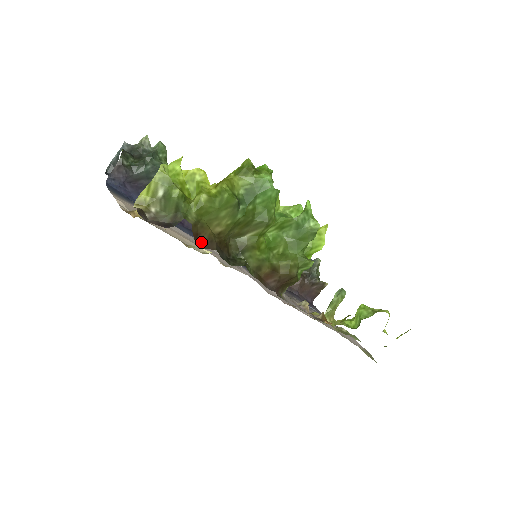
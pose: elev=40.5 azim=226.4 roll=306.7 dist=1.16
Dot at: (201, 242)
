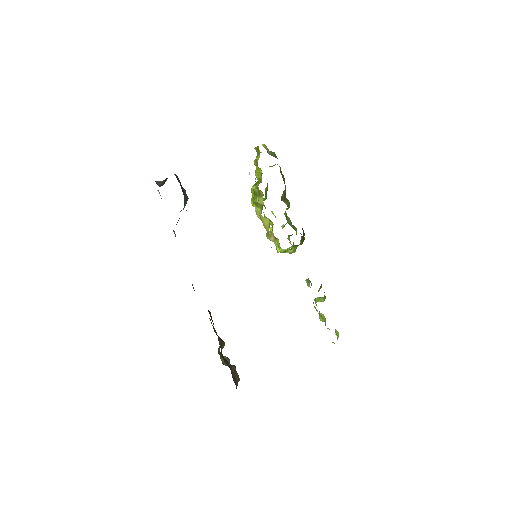
Dot at: occluded
